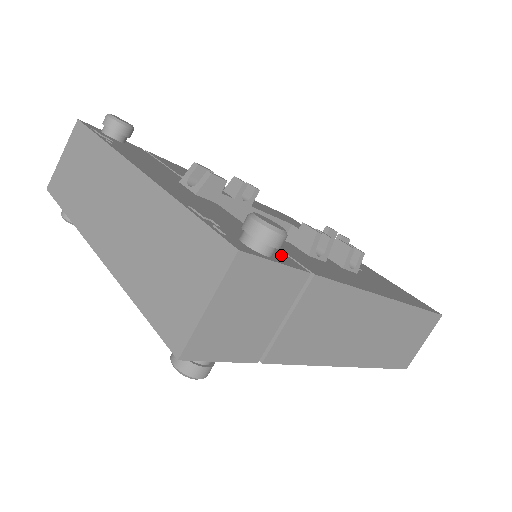
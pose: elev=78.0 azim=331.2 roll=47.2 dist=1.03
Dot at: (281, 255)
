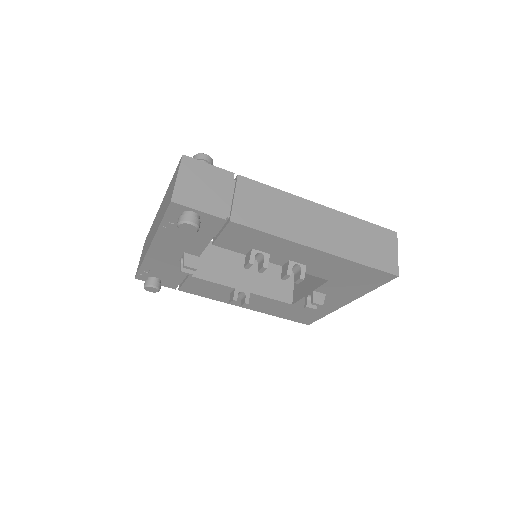
Dot at: occluded
